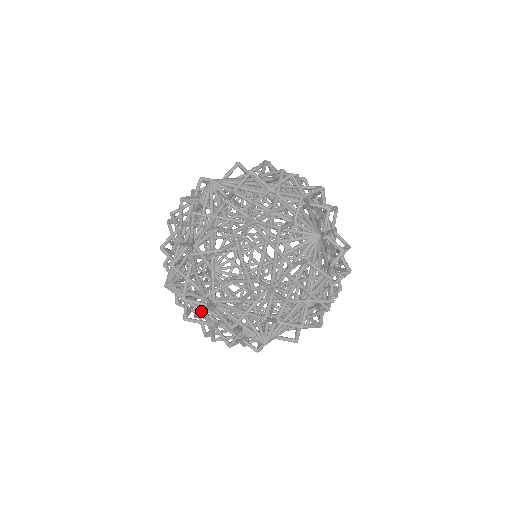
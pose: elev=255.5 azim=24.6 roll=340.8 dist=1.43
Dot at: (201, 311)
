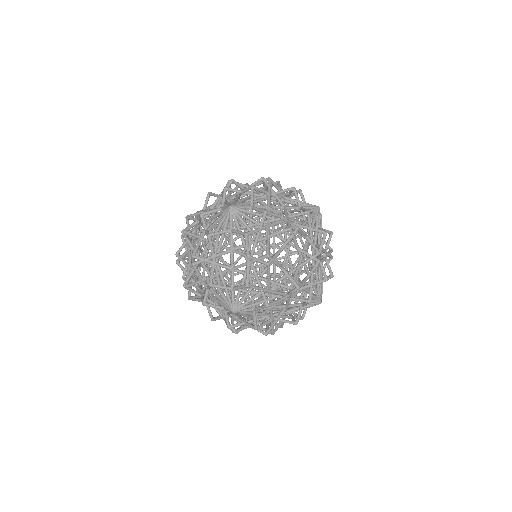
Dot at: occluded
